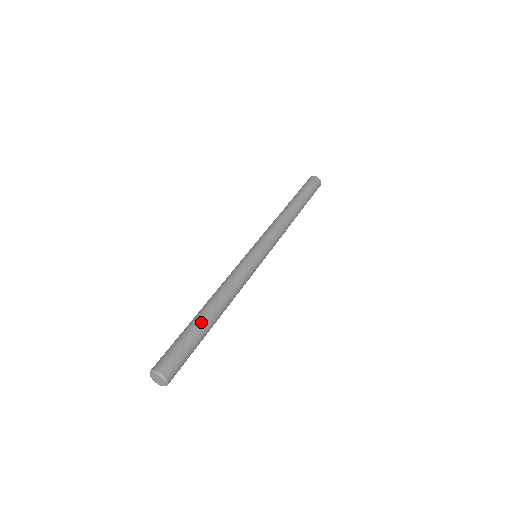
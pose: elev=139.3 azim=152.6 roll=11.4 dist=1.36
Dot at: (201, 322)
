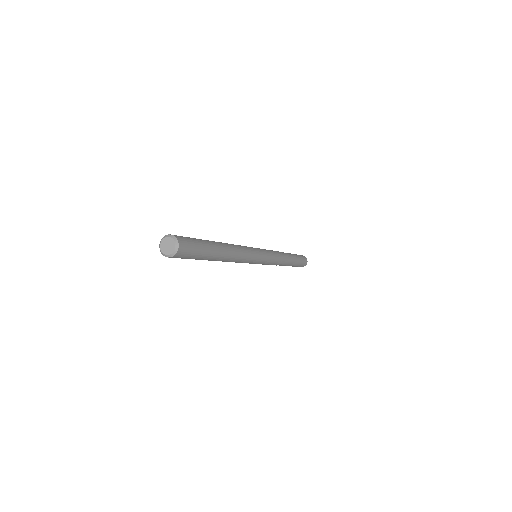
Dot at: (212, 242)
